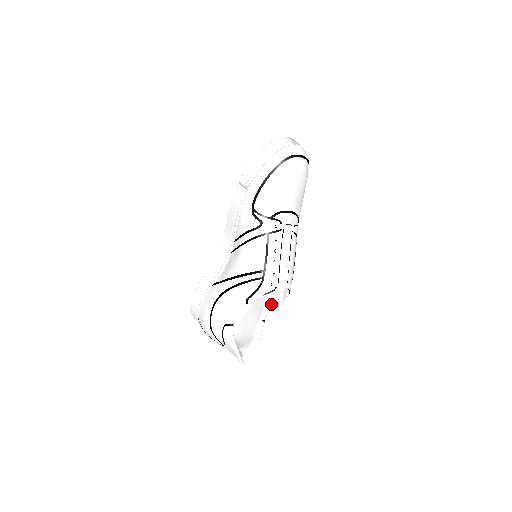
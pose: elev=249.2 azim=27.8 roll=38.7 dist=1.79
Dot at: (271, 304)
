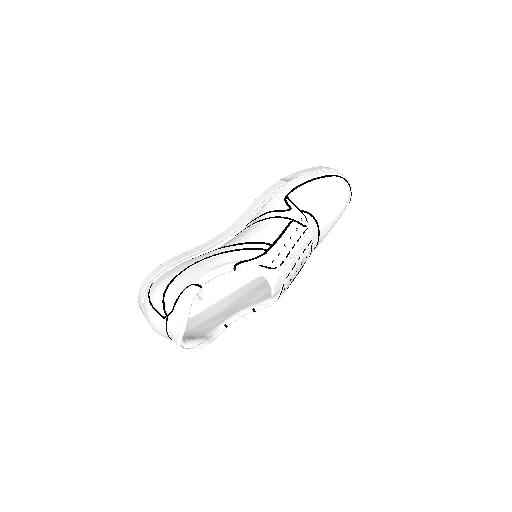
Dot at: (246, 309)
